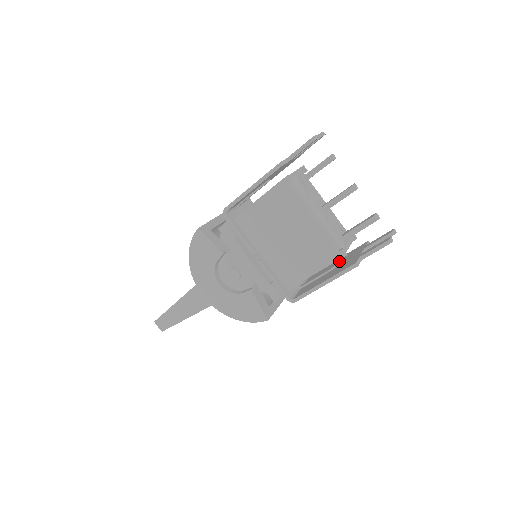
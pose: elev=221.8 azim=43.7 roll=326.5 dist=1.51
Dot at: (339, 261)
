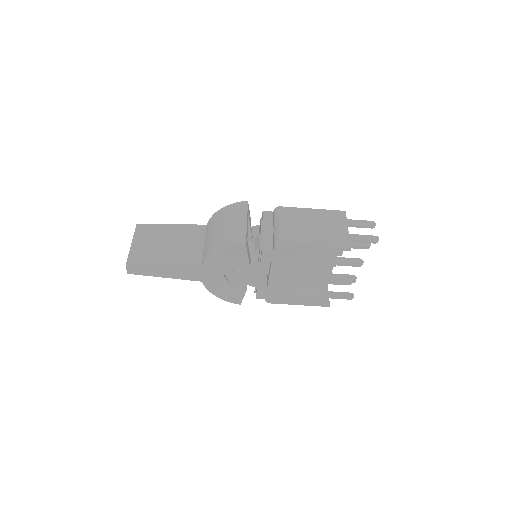
Dot at: occluded
